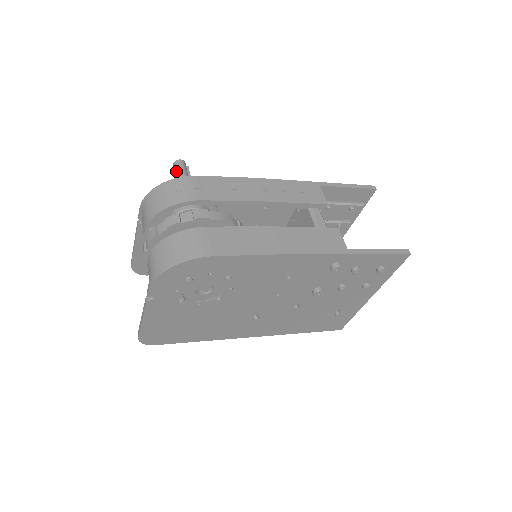
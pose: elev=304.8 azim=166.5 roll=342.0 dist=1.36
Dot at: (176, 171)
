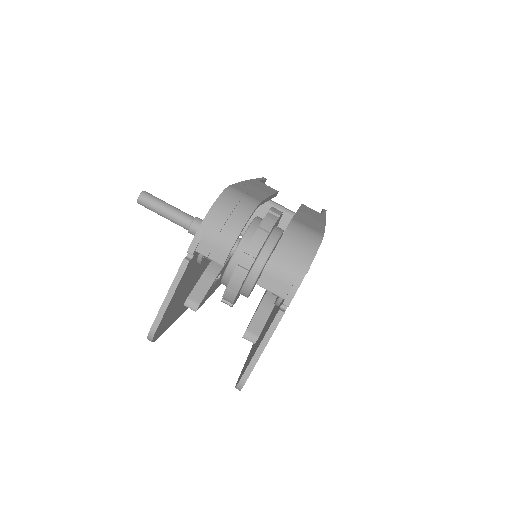
Dot at: (154, 202)
